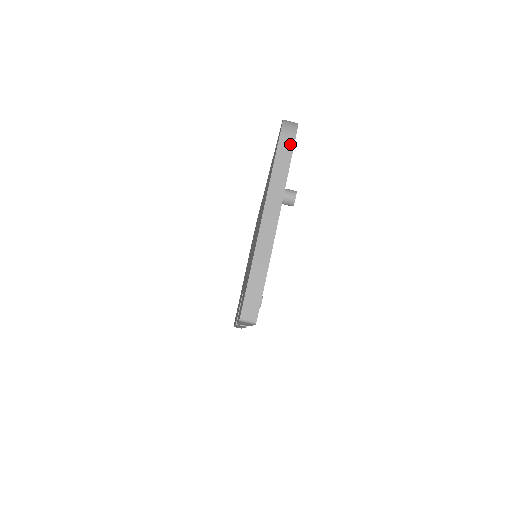
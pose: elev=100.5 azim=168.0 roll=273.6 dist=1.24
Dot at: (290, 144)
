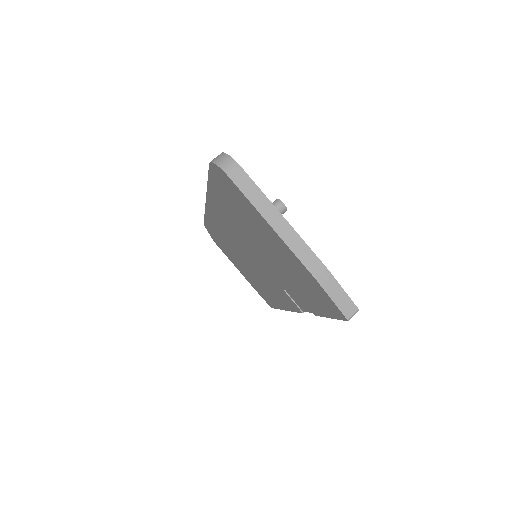
Dot at: (243, 175)
